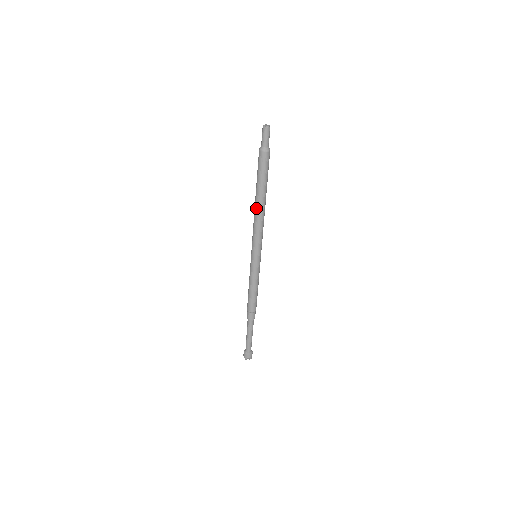
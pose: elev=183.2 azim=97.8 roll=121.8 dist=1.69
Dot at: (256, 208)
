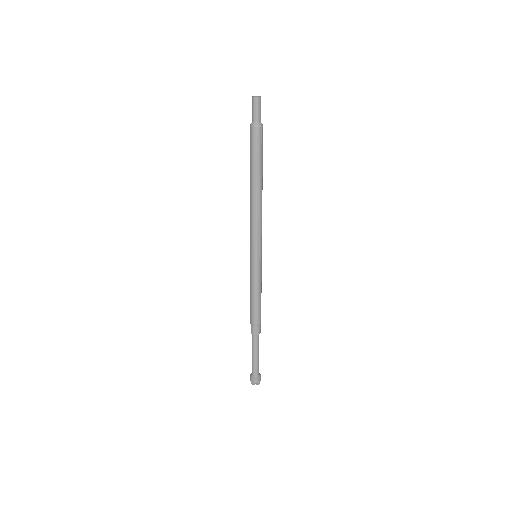
Dot at: (251, 196)
